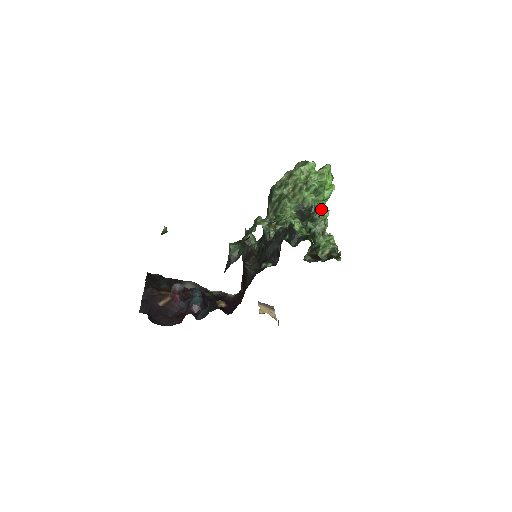
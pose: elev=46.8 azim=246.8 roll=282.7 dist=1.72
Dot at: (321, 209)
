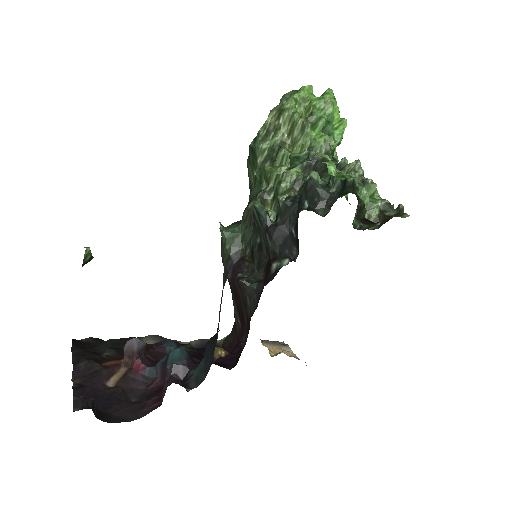
Dot at: (337, 158)
